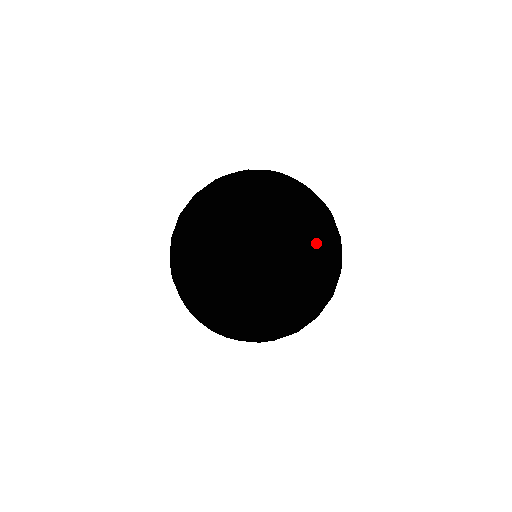
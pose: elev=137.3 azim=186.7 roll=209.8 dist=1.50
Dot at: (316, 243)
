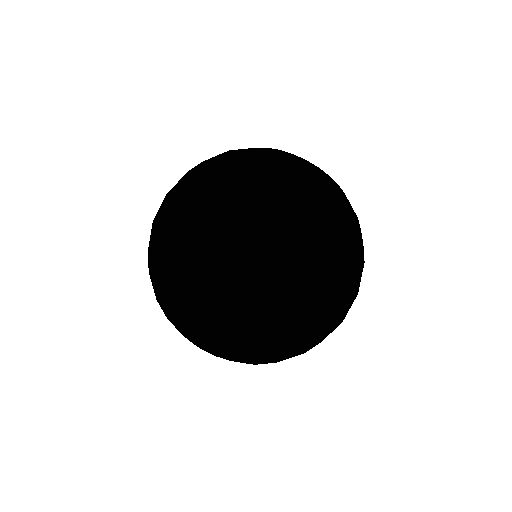
Dot at: (352, 211)
